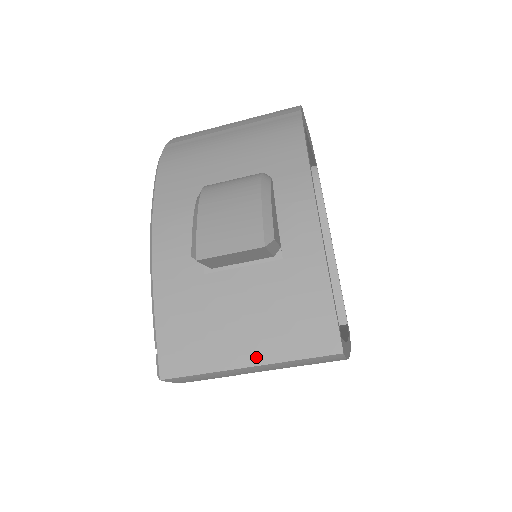
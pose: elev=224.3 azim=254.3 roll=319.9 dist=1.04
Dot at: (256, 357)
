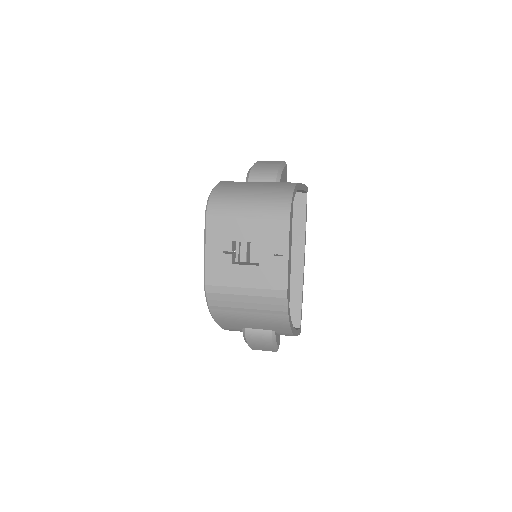
Dot at: occluded
